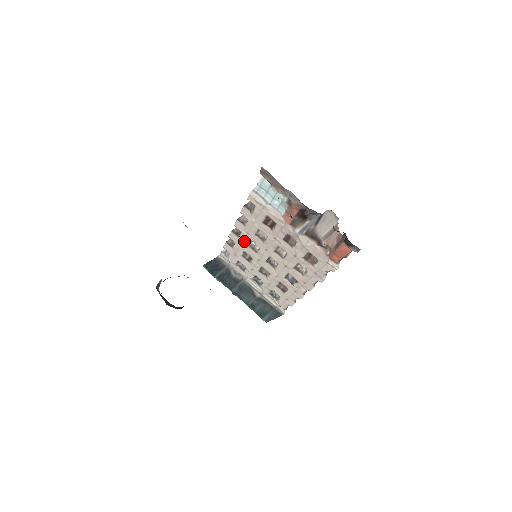
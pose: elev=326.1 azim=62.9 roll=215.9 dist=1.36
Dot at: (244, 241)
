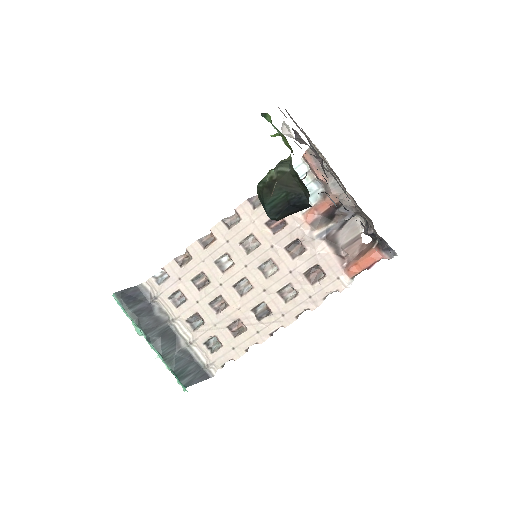
Dot at: (213, 254)
